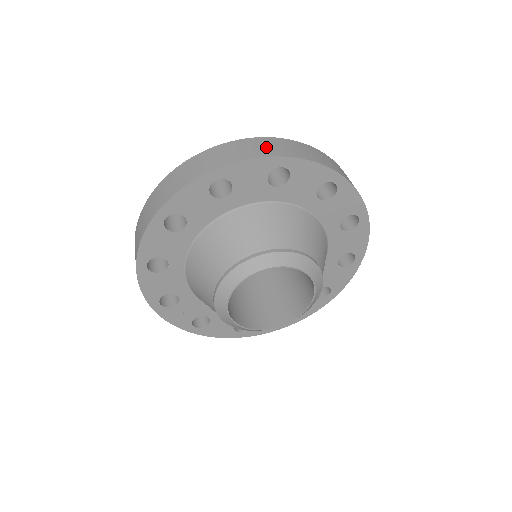
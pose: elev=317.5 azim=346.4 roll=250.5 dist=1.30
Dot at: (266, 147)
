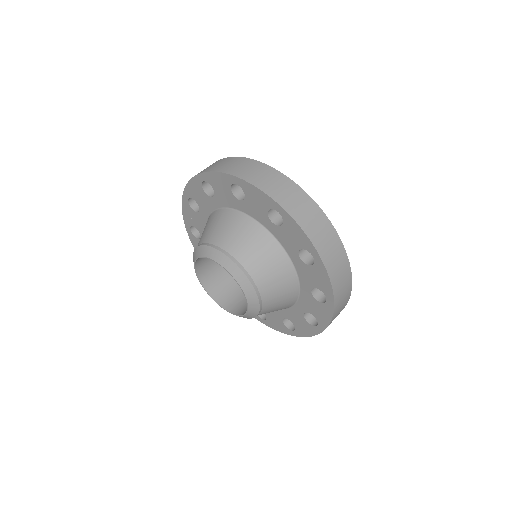
Dot at: (324, 238)
